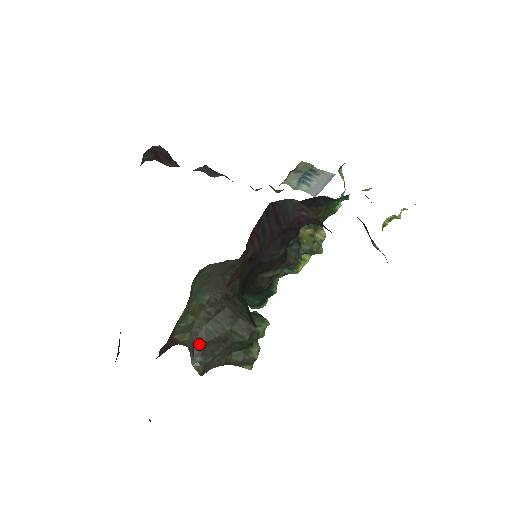
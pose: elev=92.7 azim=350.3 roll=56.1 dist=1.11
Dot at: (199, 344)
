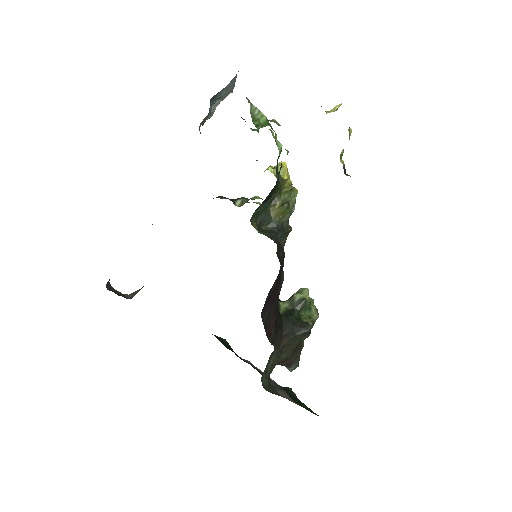
Dot at: (285, 362)
